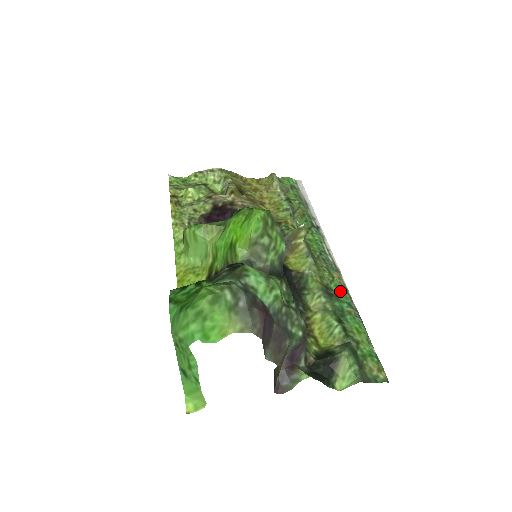
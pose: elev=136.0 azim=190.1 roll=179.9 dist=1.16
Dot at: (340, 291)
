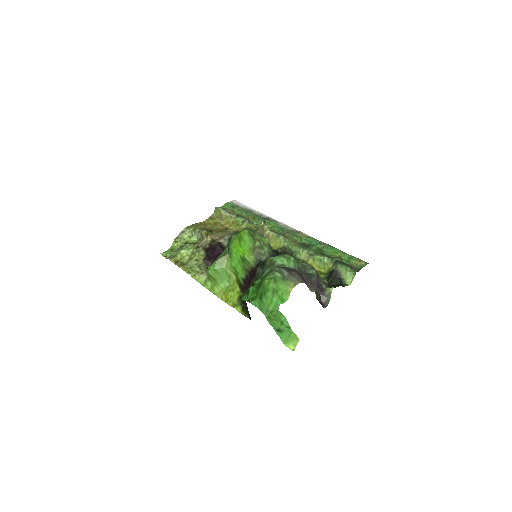
Dot at: (310, 241)
